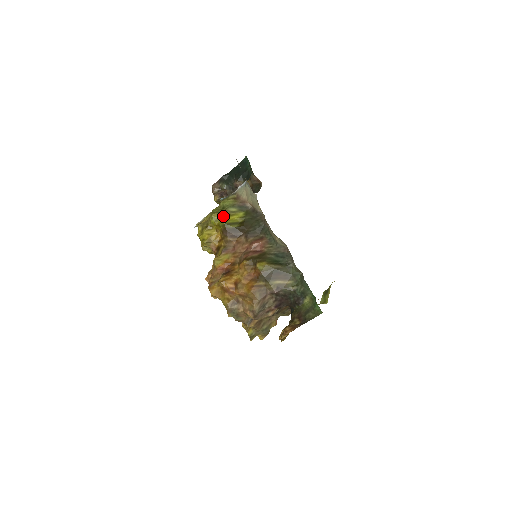
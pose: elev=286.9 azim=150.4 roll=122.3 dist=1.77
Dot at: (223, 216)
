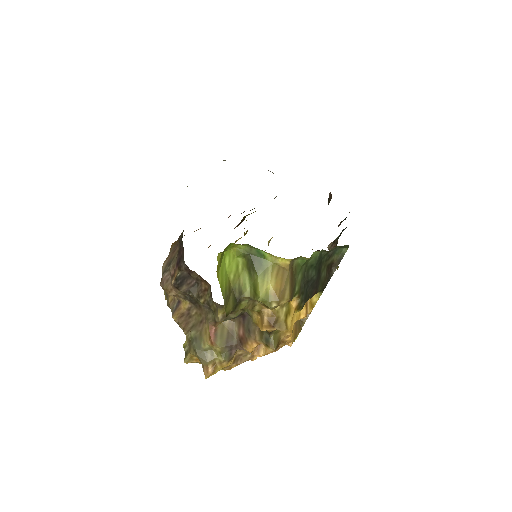
Dot at: occluded
